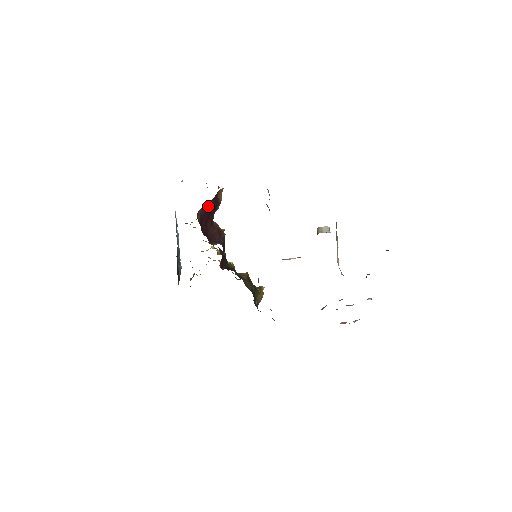
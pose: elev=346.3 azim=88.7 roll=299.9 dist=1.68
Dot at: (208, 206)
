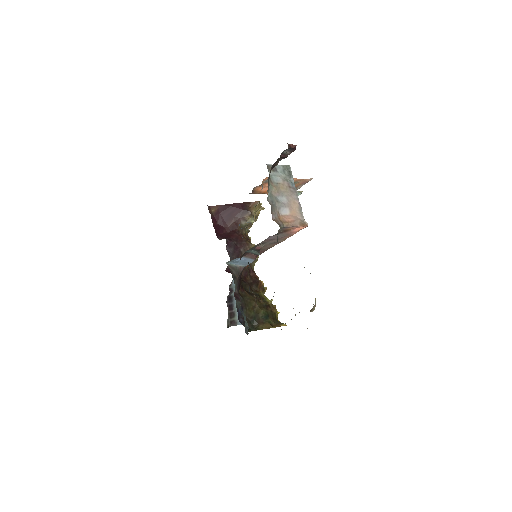
Dot at: (230, 207)
